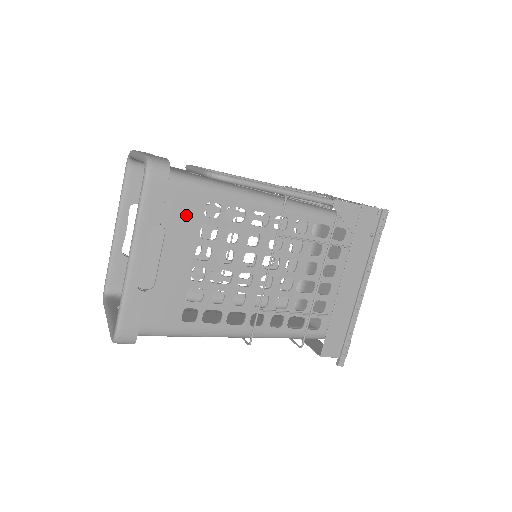
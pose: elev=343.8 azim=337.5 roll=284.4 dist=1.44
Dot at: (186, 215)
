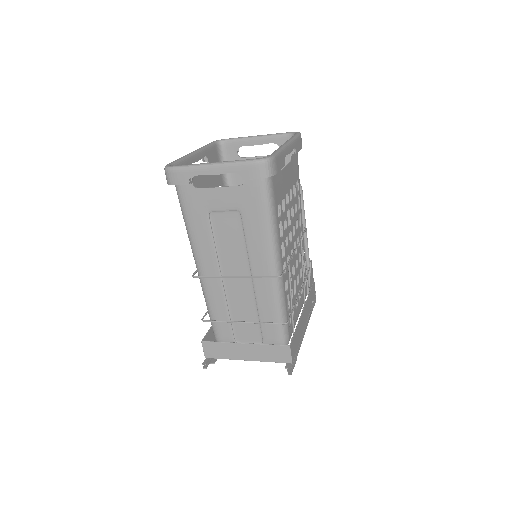
Dot at: (295, 170)
